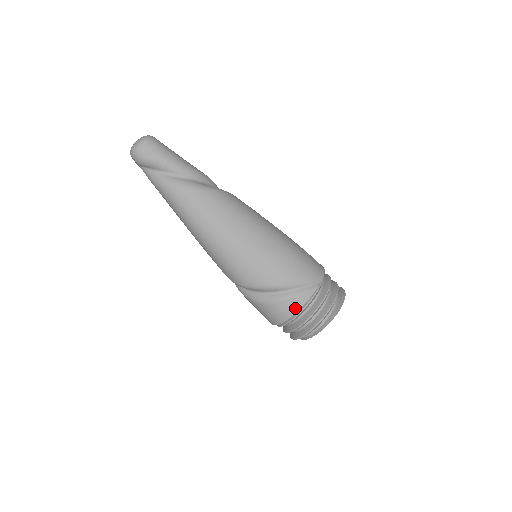
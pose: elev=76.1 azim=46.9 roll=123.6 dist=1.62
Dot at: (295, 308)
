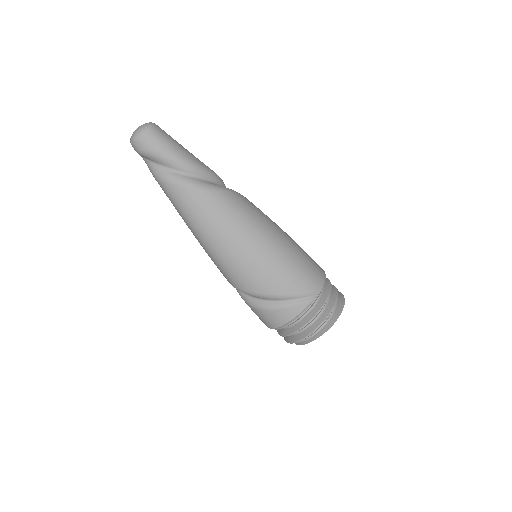
Dot at: (286, 318)
